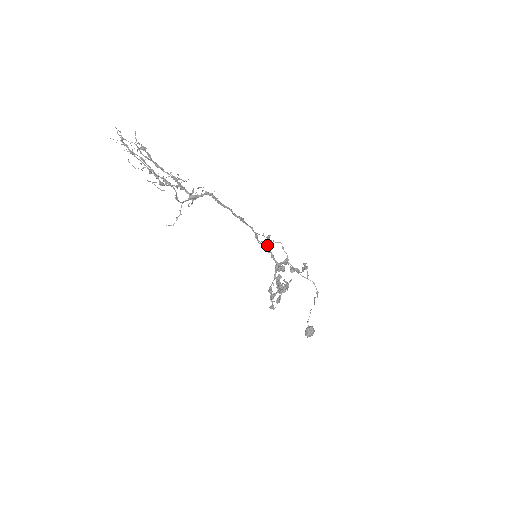
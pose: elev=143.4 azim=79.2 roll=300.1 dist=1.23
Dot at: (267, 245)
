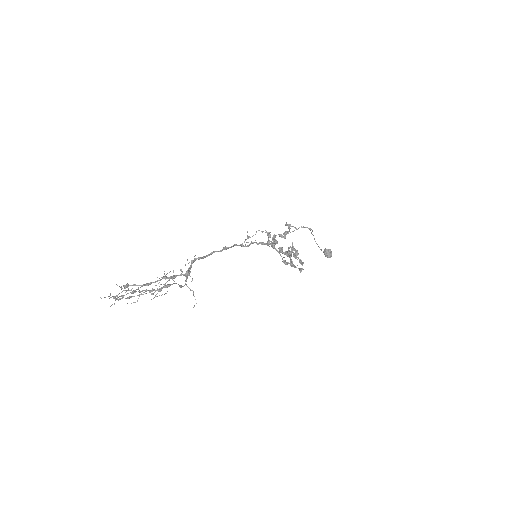
Dot at: (253, 242)
